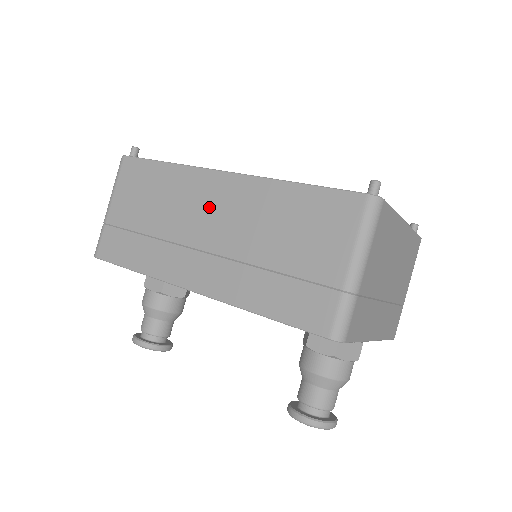
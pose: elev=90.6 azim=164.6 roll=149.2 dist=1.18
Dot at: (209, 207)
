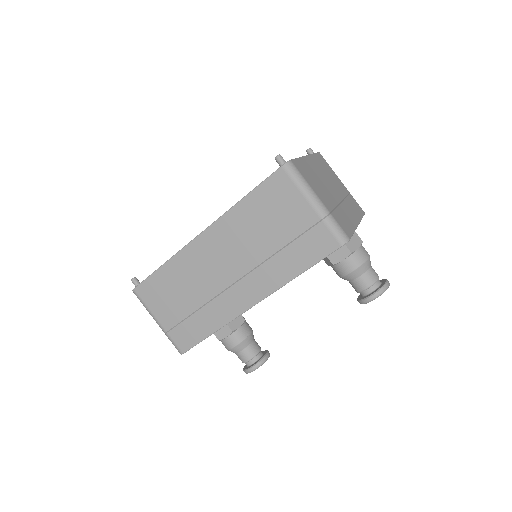
Dot at: (213, 259)
